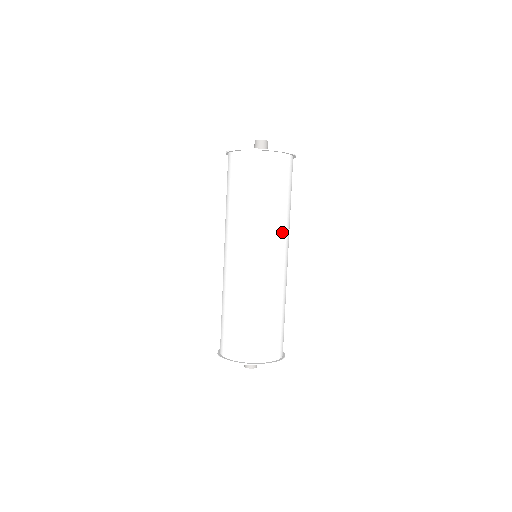
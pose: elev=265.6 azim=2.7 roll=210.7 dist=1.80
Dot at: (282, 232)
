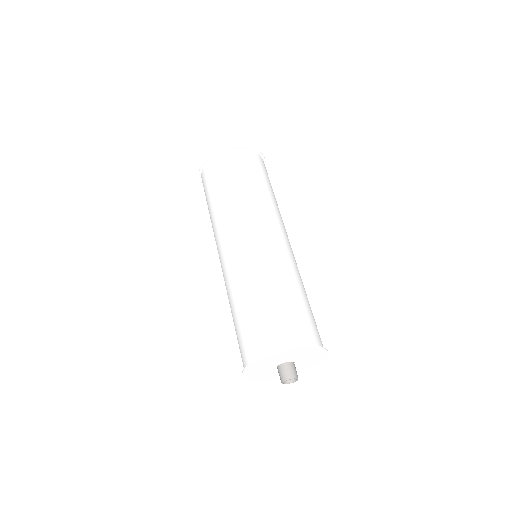
Dot at: occluded
